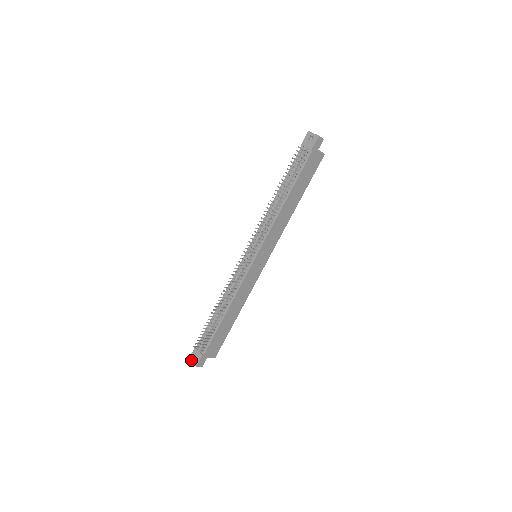
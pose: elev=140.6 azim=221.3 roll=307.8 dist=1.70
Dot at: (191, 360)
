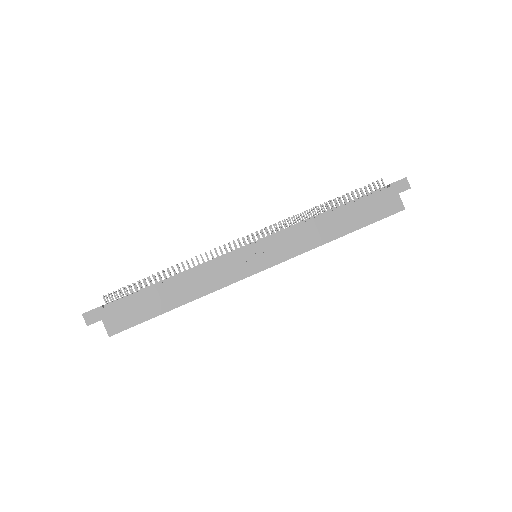
Dot at: occluded
